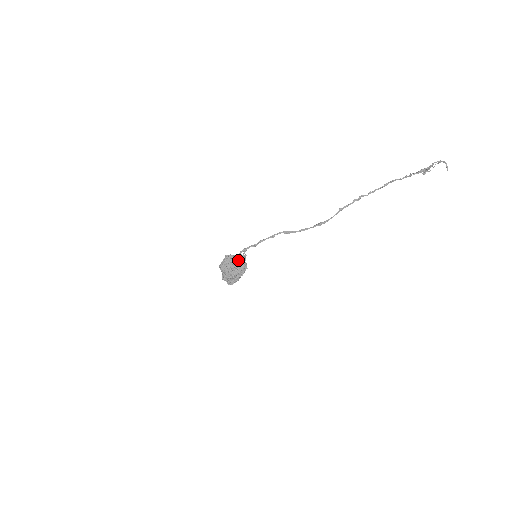
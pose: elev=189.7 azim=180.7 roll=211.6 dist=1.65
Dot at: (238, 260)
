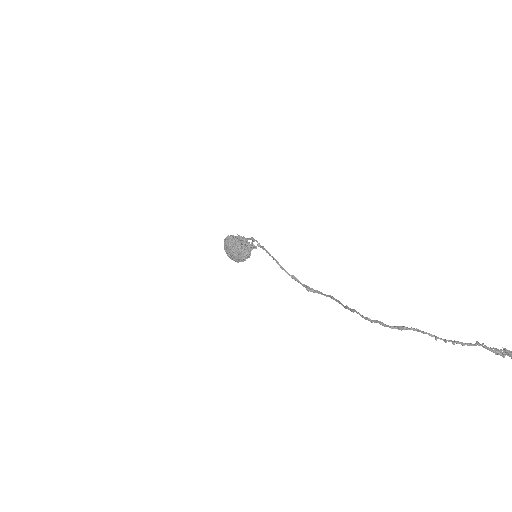
Dot at: (237, 248)
